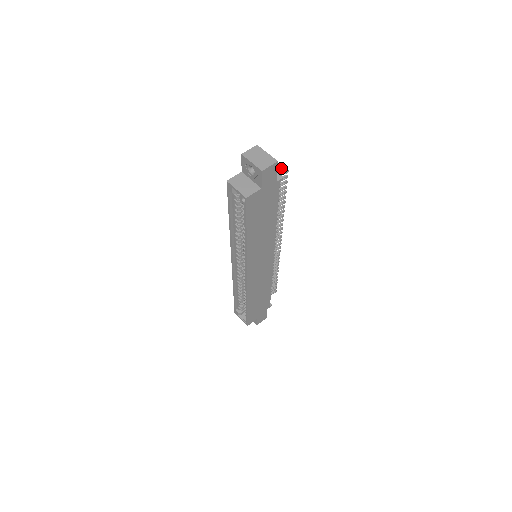
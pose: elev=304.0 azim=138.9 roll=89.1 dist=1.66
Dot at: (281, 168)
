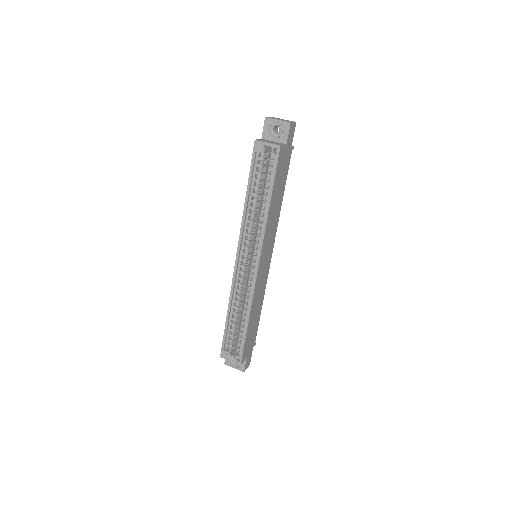
Dot at: occluded
